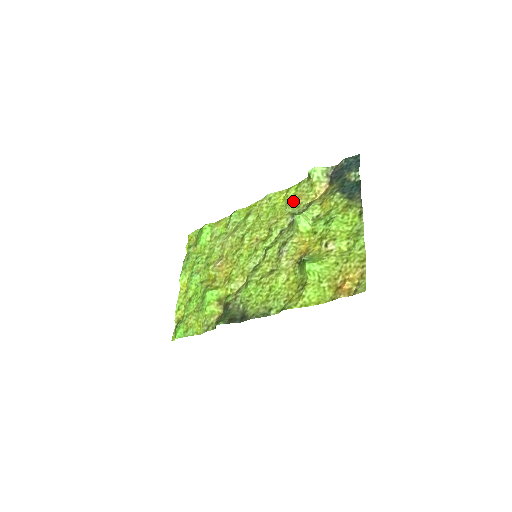
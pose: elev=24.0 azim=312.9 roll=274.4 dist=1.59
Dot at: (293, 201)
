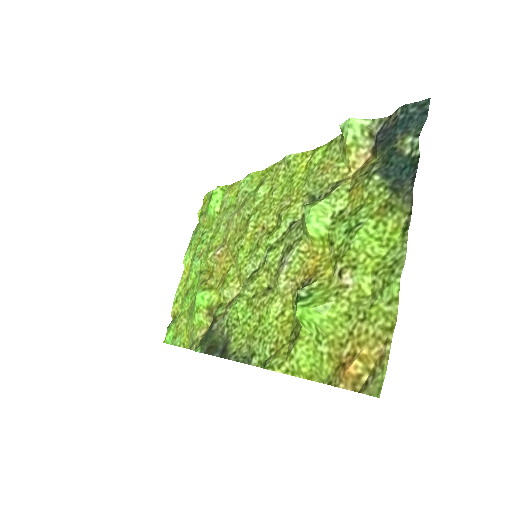
Dot at: (315, 174)
